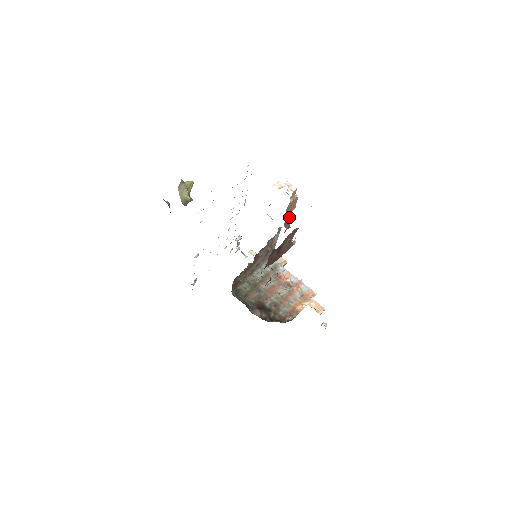
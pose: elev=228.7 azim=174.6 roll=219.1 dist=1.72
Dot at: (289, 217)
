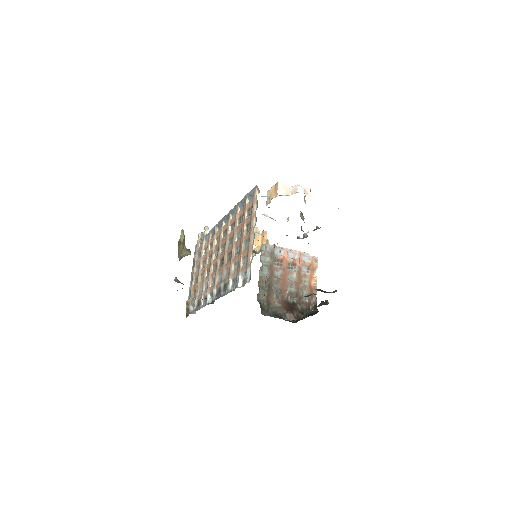
Dot at: (302, 218)
